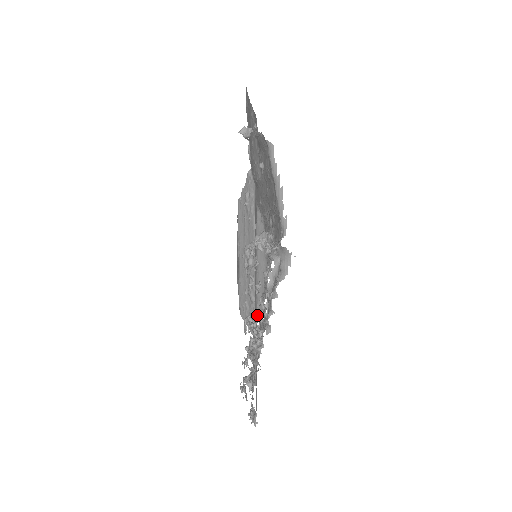
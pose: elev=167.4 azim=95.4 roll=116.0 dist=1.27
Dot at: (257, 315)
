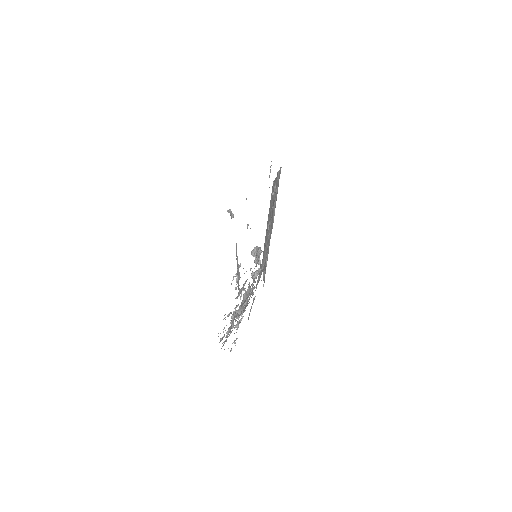
Dot at: (238, 305)
